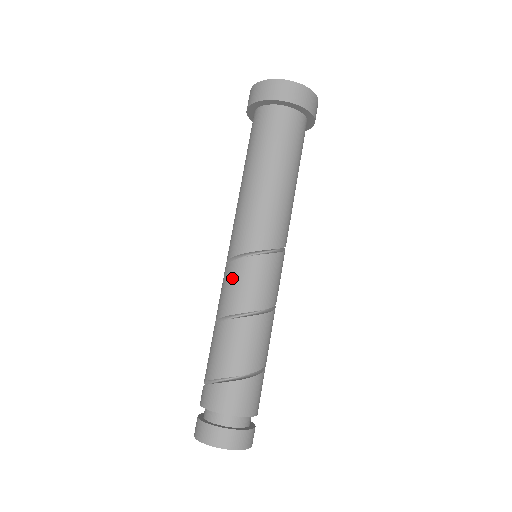
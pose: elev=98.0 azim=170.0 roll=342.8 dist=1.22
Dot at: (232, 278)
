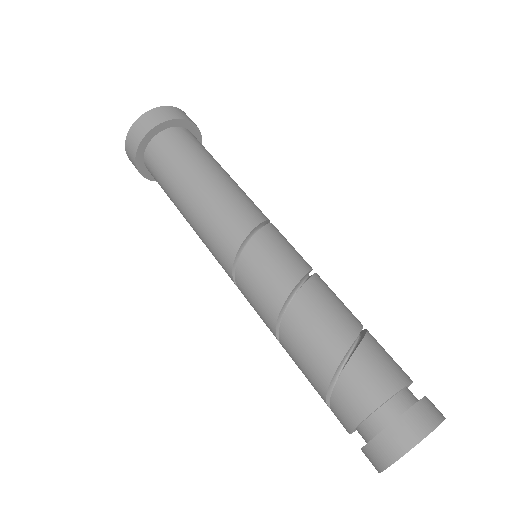
Dot at: (247, 292)
